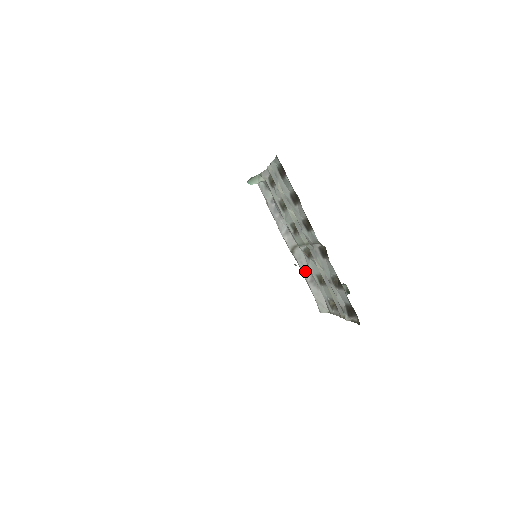
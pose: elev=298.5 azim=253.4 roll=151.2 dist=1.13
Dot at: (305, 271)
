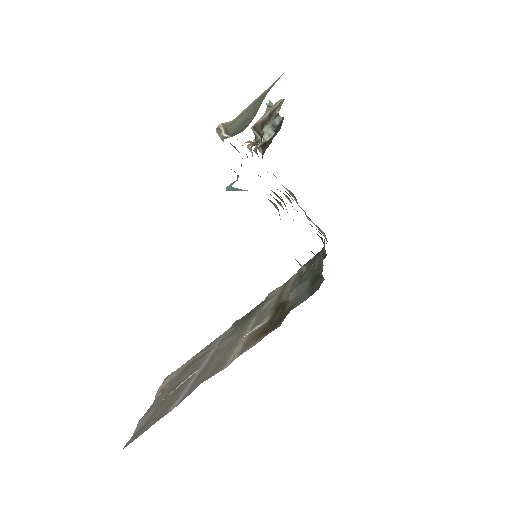
Dot at: occluded
